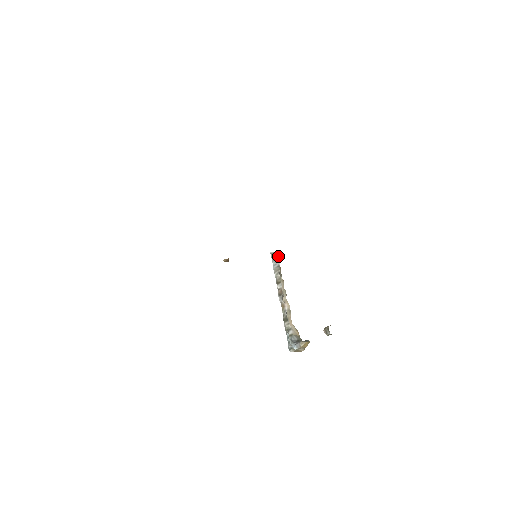
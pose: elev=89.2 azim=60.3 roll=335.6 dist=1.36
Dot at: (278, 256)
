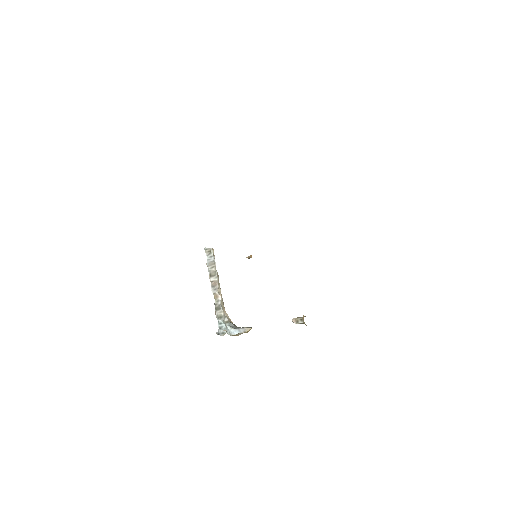
Dot at: occluded
